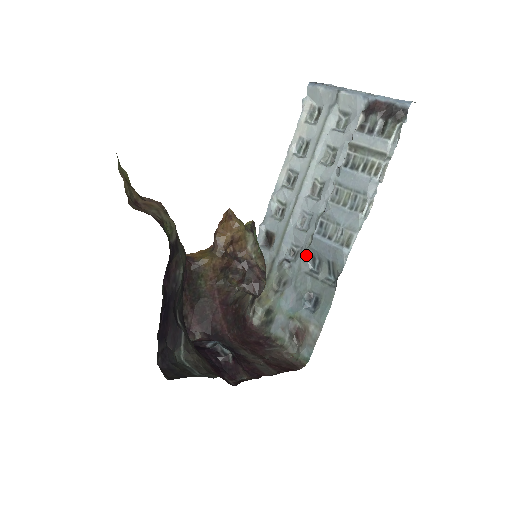
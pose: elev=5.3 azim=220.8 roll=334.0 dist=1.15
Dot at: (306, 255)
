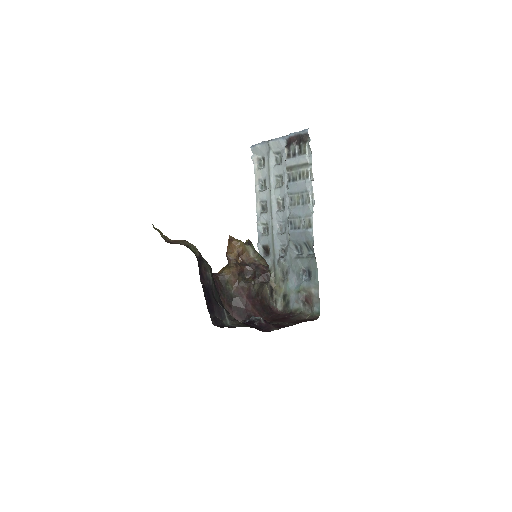
Dot at: (291, 247)
